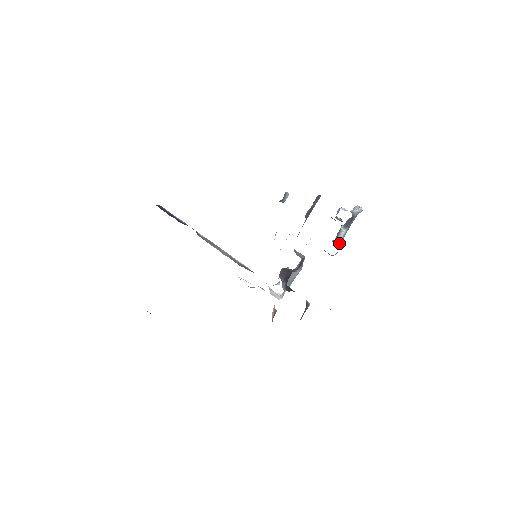
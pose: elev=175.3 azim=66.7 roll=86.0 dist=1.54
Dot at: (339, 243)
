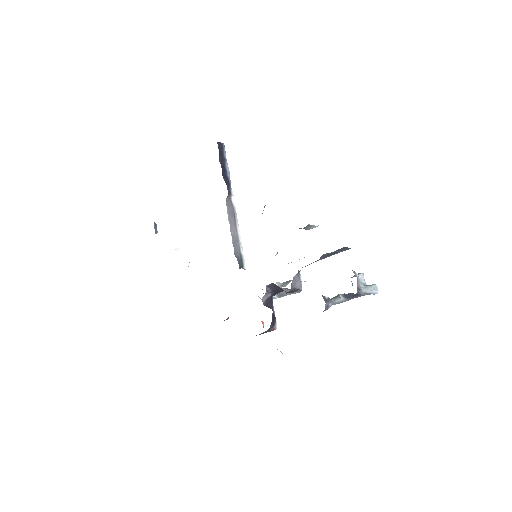
Dot at: (332, 304)
